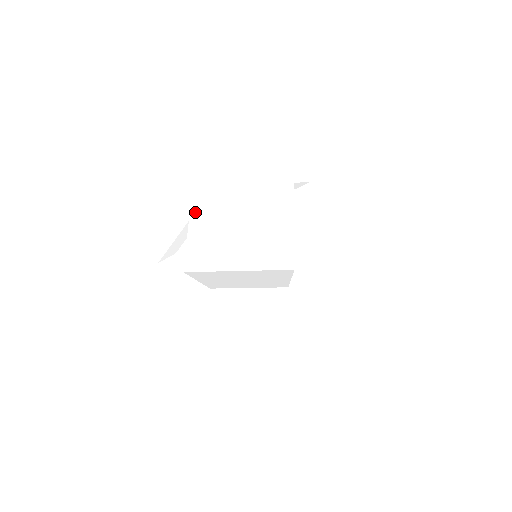
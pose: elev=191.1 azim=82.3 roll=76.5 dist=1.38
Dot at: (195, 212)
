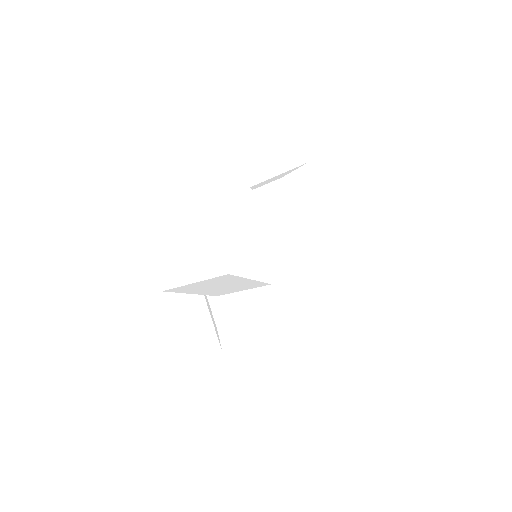
Dot at: (172, 234)
